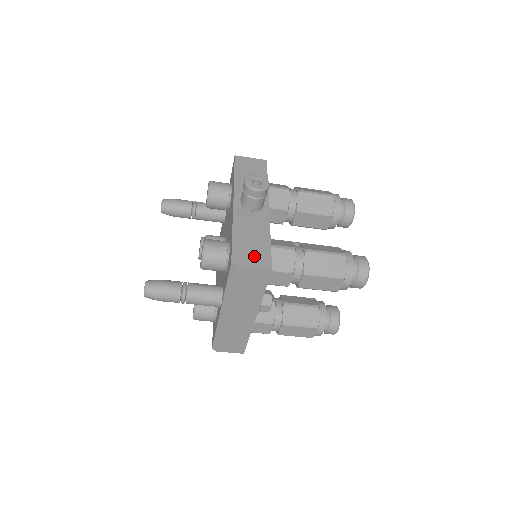
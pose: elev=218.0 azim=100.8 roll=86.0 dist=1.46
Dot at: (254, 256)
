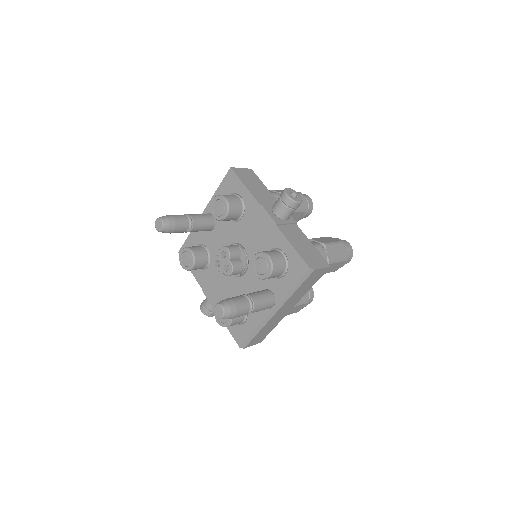
Dot at: (315, 259)
